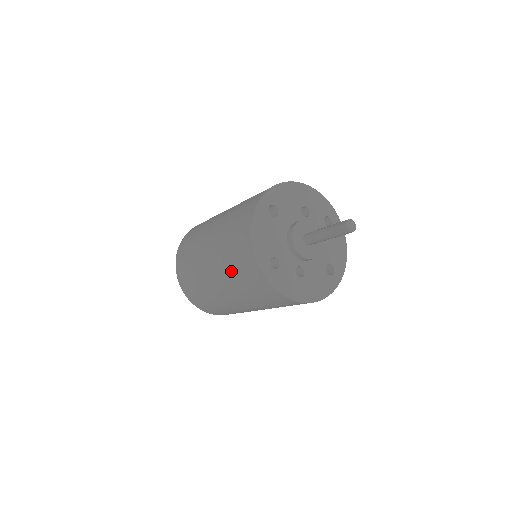
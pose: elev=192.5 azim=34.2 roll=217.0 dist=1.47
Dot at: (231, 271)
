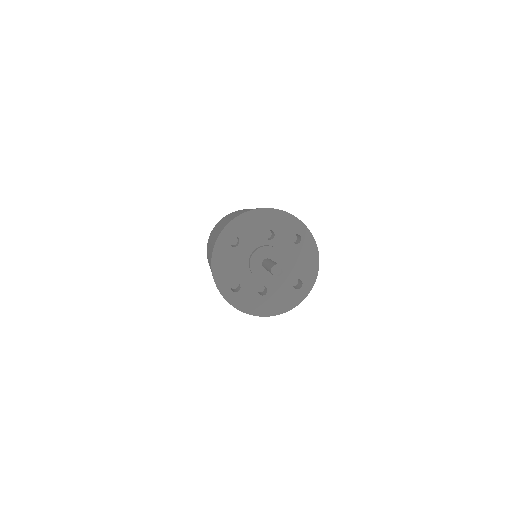
Dot at: occluded
